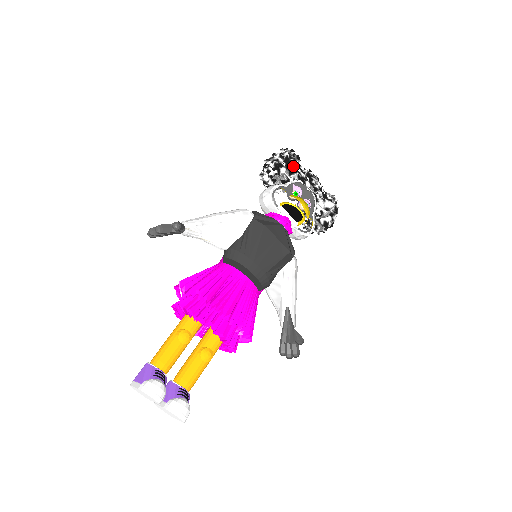
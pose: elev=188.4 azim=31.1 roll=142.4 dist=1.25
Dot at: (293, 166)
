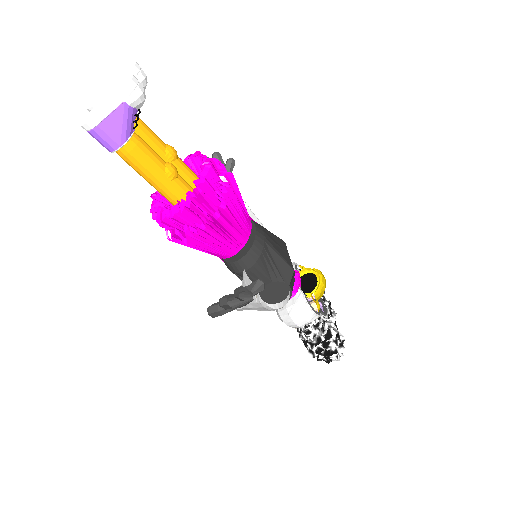
Dot at: occluded
